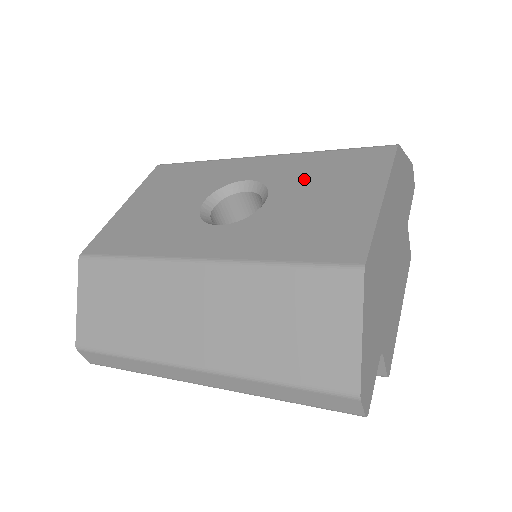
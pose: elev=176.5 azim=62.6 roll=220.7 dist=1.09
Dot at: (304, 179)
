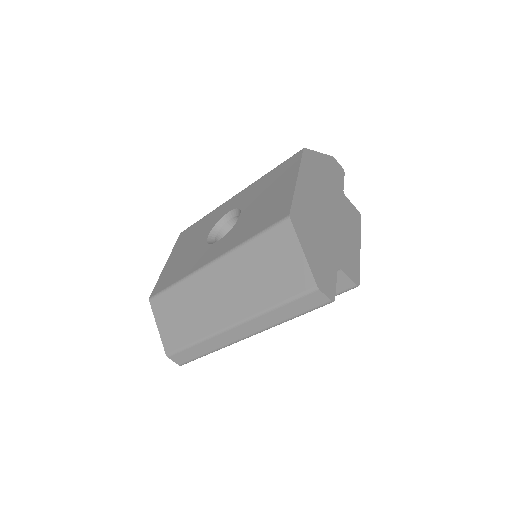
Dot at: (258, 193)
